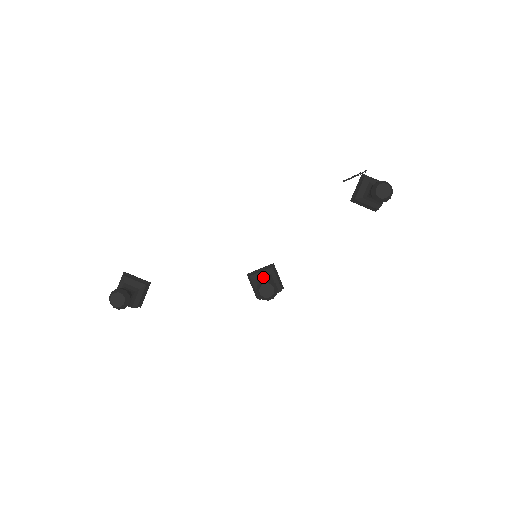
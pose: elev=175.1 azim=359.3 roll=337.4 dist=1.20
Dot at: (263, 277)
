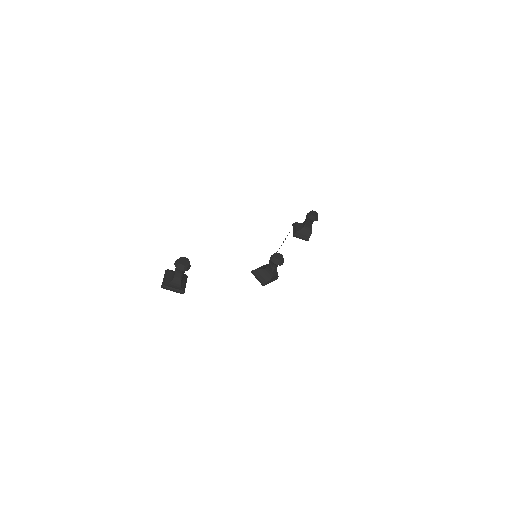
Dot at: (265, 267)
